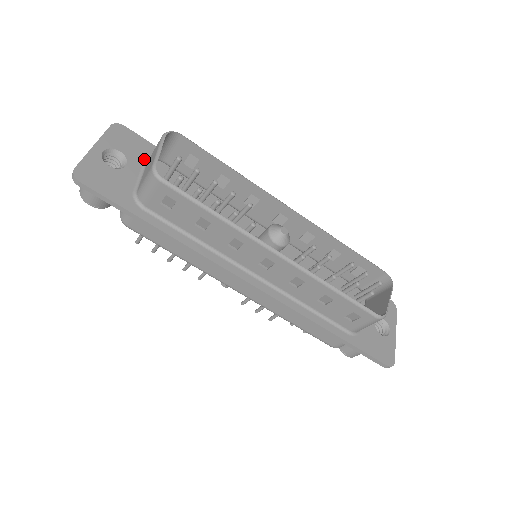
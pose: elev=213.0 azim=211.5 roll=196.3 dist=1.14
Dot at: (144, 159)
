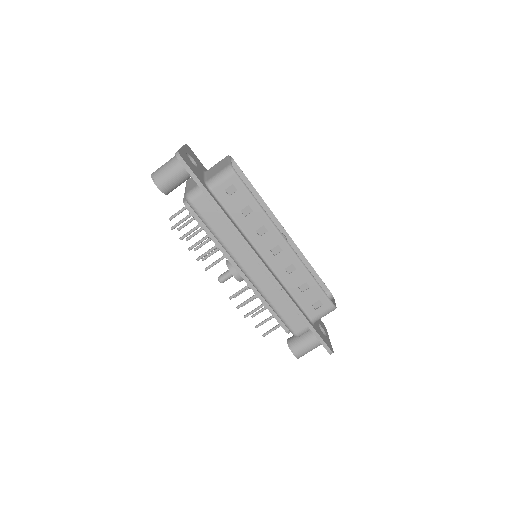
Dot at: (203, 170)
